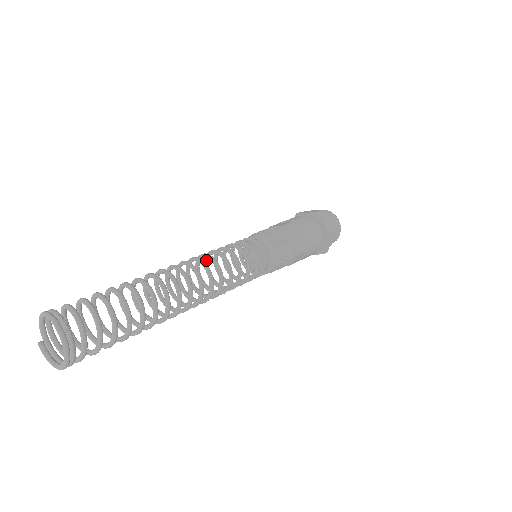
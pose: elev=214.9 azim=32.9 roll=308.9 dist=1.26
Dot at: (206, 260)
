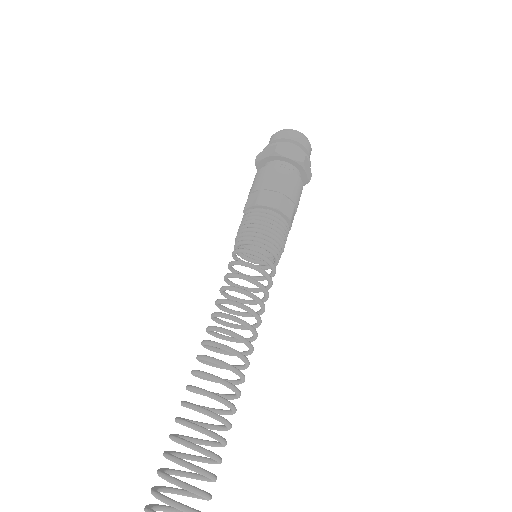
Dot at: (218, 307)
